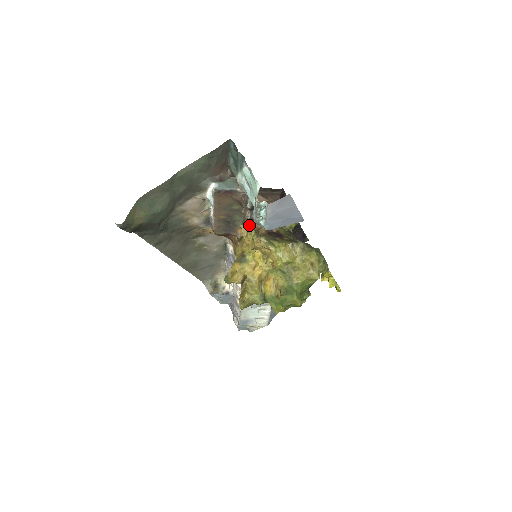
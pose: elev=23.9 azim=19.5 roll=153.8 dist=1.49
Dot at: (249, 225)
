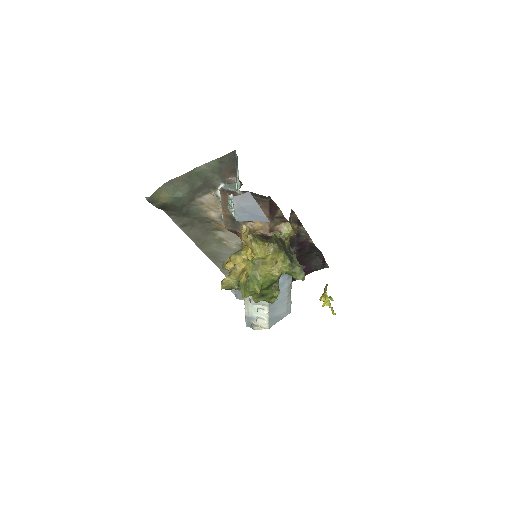
Dot at: (247, 225)
